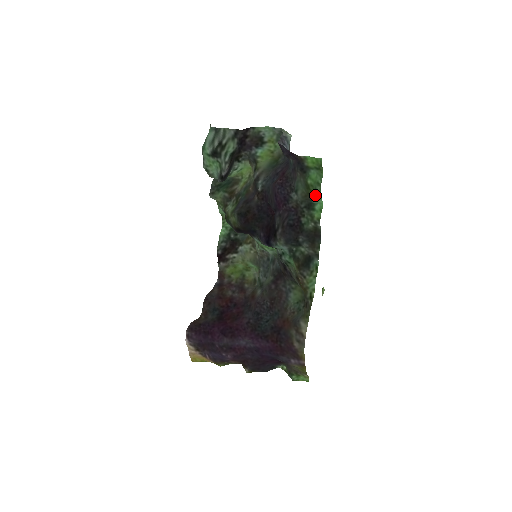
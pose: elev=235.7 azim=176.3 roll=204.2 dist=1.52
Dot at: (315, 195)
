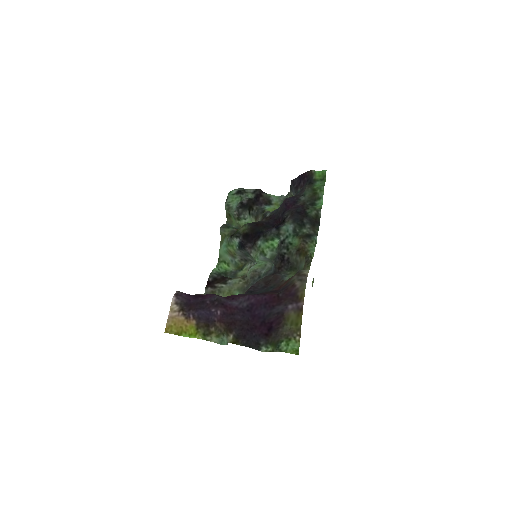
Dot at: (320, 192)
